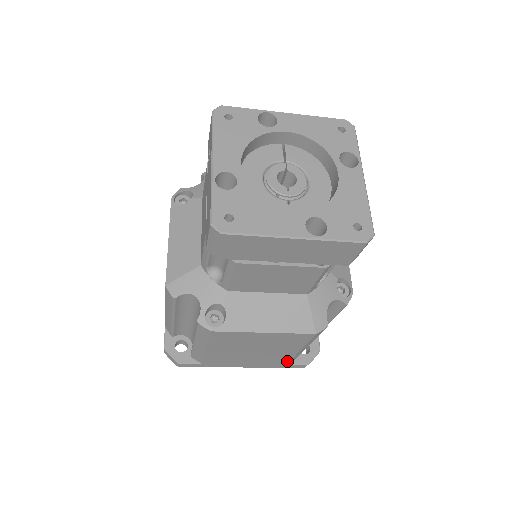
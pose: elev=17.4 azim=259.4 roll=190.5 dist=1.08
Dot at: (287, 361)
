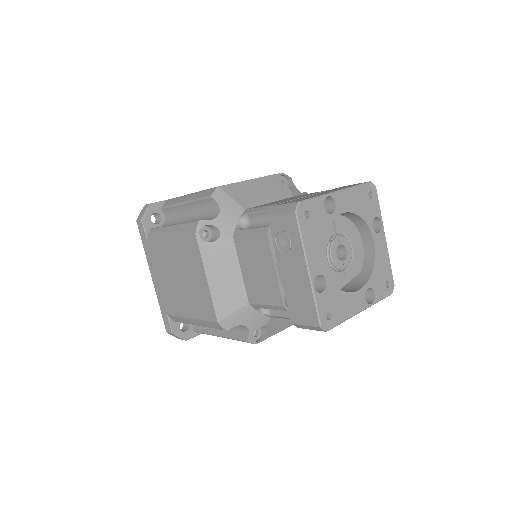
Dot at: occluded
